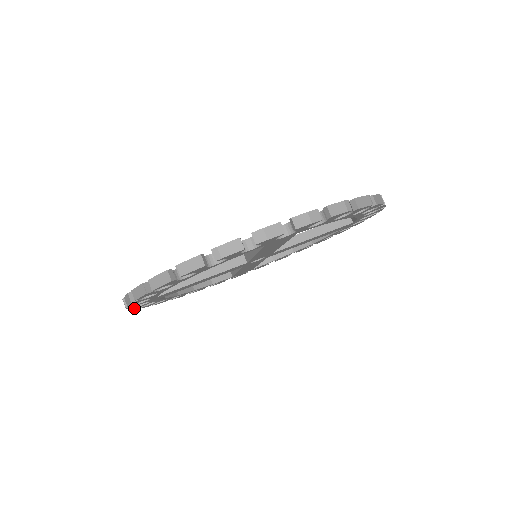
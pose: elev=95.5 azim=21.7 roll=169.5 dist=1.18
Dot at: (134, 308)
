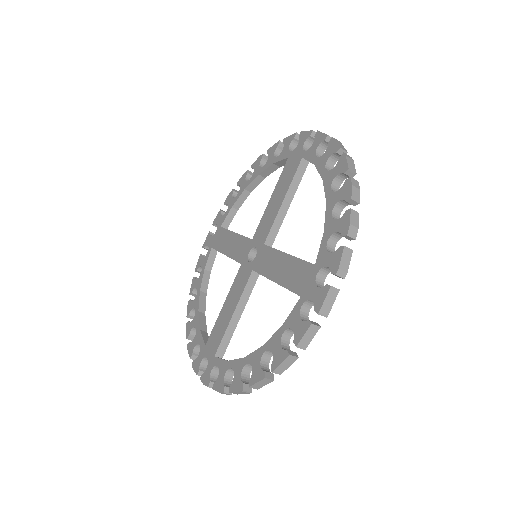
Dot at: occluded
